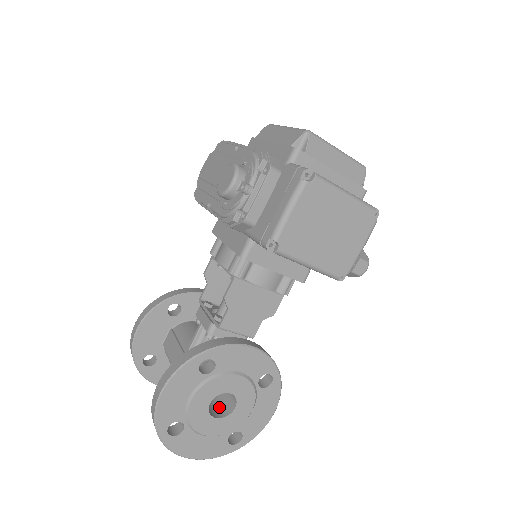
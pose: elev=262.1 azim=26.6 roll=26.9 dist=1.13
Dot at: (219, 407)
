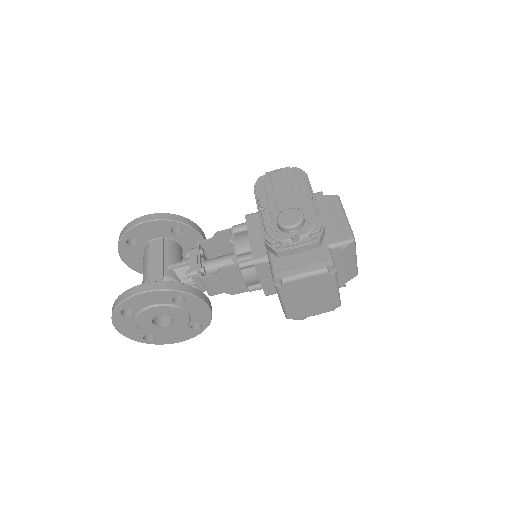
Dot at: (157, 316)
